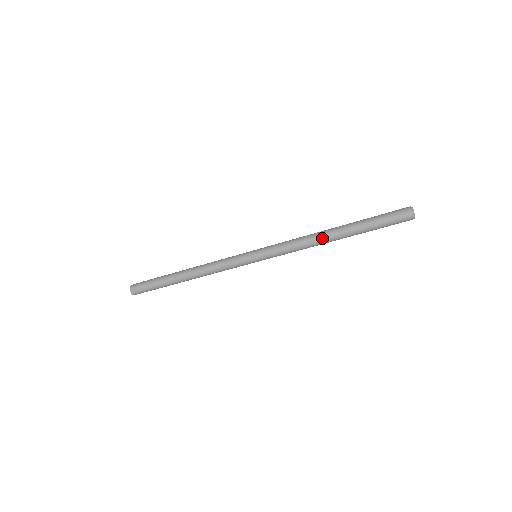
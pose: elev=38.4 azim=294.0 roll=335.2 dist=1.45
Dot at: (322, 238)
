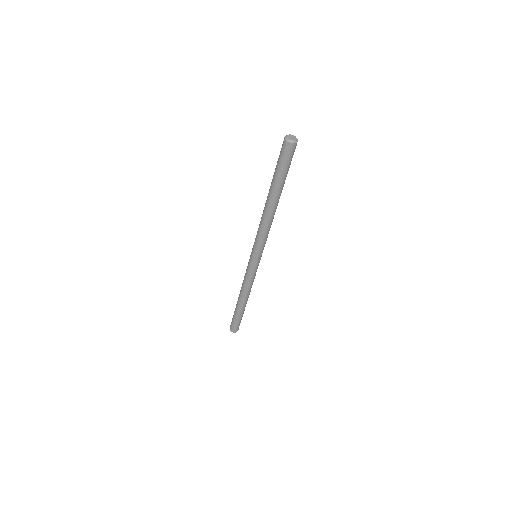
Dot at: (264, 209)
